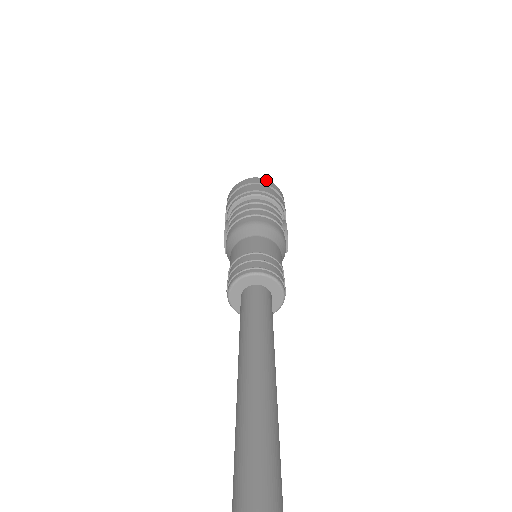
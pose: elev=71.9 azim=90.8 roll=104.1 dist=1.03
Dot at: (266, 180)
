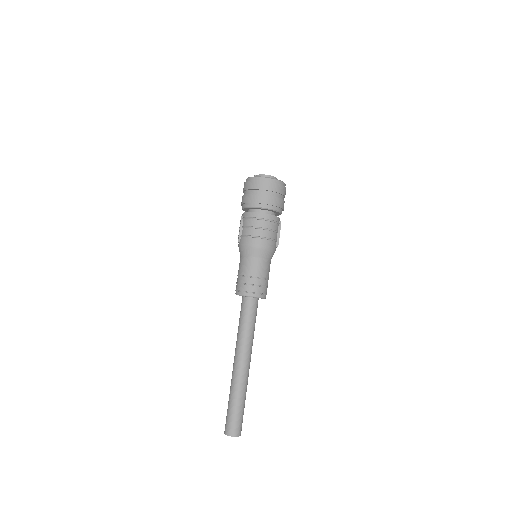
Dot at: (275, 184)
